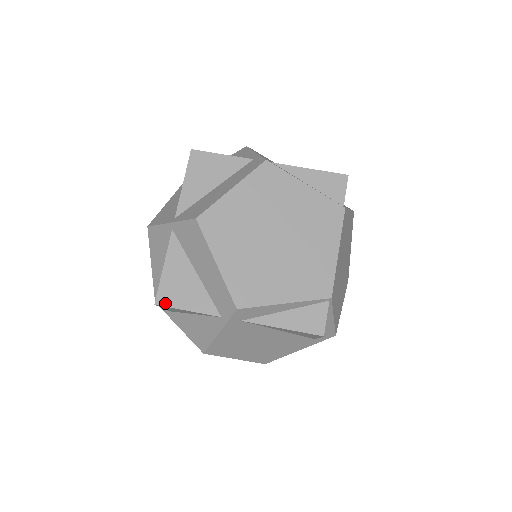
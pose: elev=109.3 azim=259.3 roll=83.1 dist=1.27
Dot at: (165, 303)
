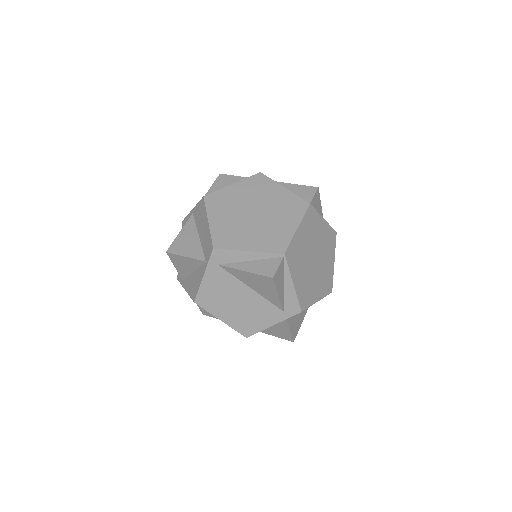
Dot at: (173, 251)
